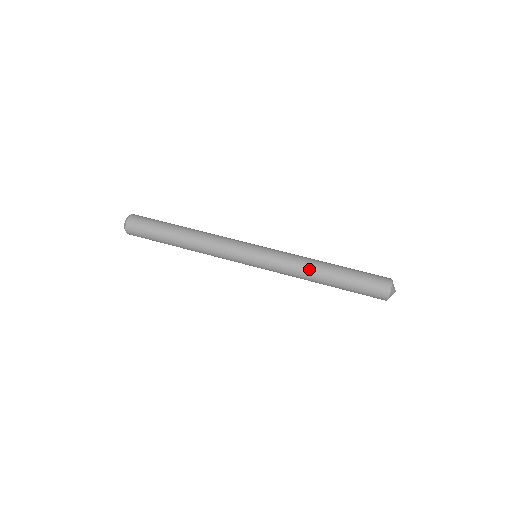
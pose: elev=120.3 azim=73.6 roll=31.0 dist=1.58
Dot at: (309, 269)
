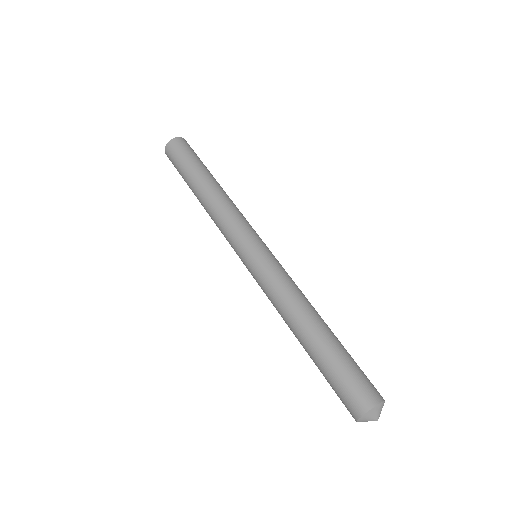
Dot at: (287, 315)
